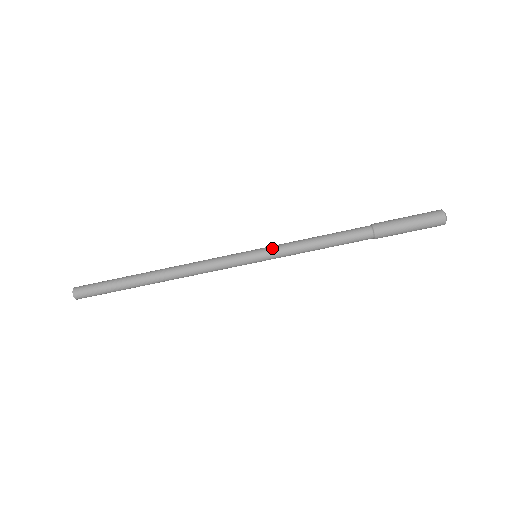
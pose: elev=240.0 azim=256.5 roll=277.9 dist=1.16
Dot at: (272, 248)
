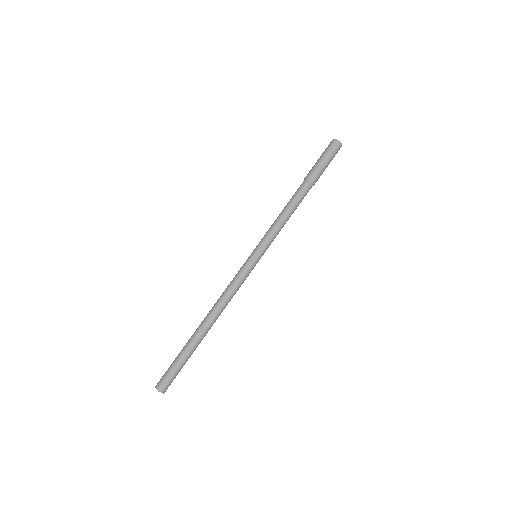
Dot at: (260, 241)
